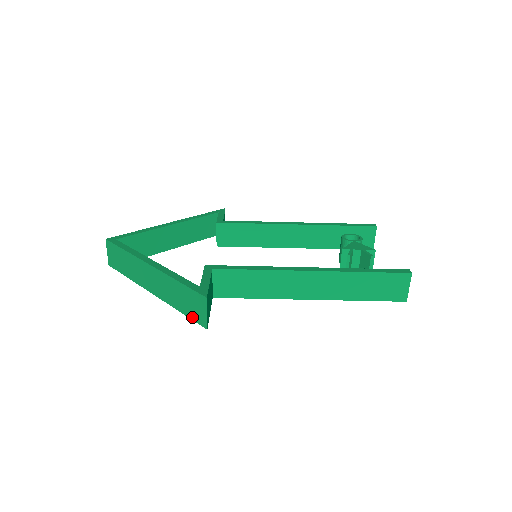
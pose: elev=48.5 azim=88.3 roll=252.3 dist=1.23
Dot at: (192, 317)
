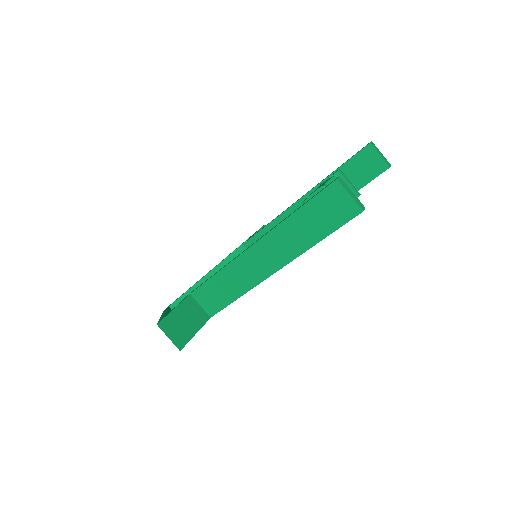
Dot at: occluded
